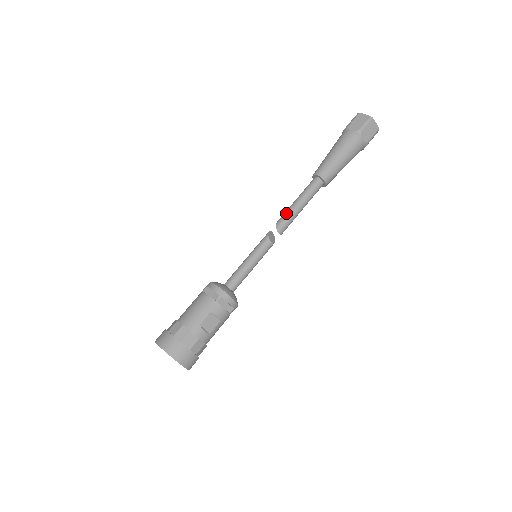
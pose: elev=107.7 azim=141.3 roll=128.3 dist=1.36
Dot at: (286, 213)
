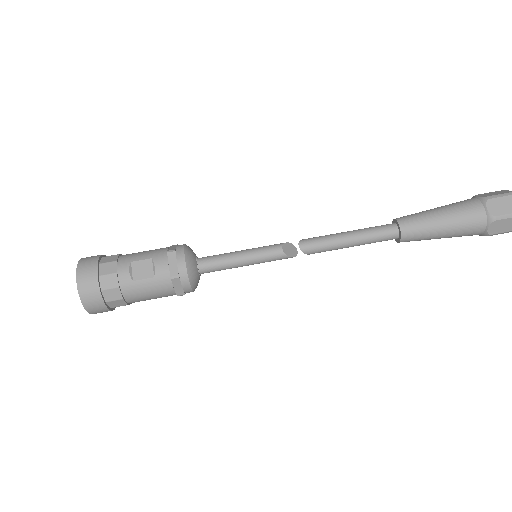
Dot at: (325, 235)
